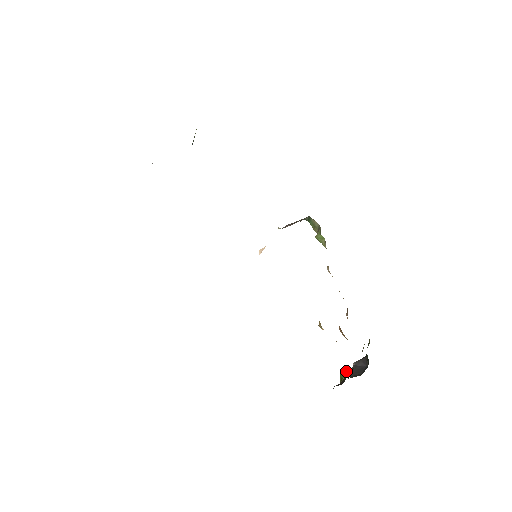
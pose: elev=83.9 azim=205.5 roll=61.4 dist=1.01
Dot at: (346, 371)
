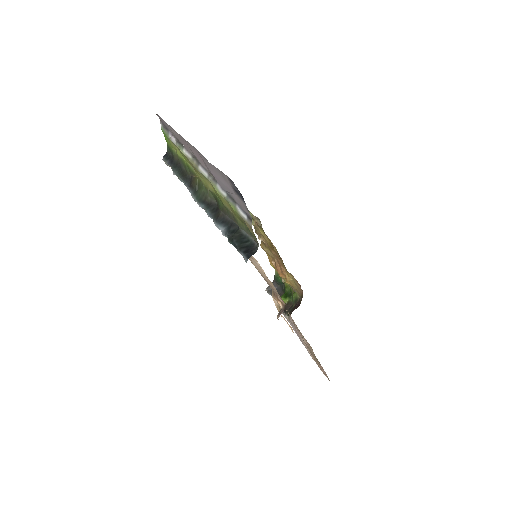
Dot at: (284, 297)
